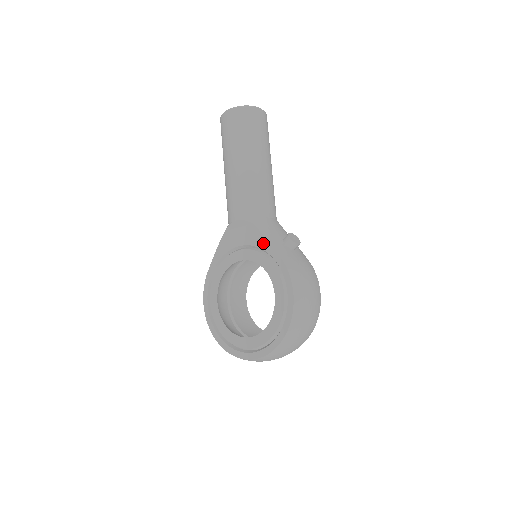
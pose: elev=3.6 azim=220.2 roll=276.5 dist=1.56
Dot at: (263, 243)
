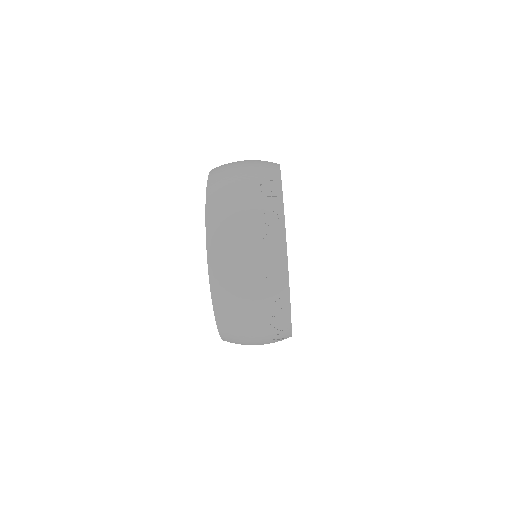
Dot at: occluded
